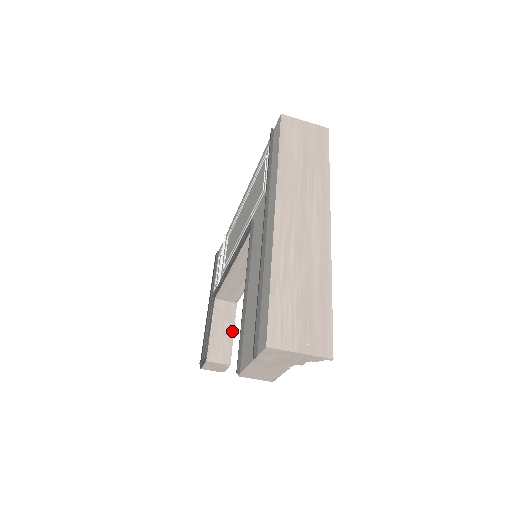
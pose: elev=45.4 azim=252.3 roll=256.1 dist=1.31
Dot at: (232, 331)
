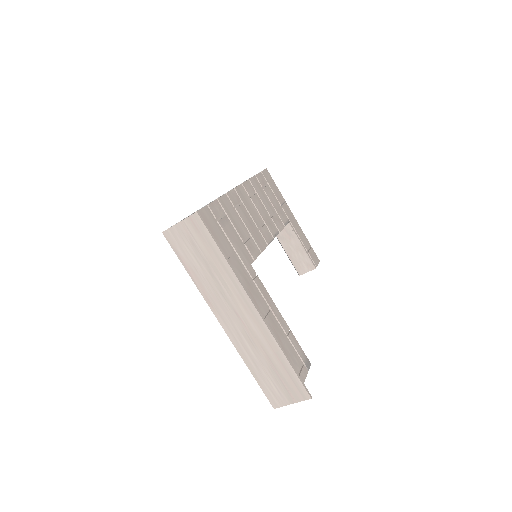
Dot at: (300, 245)
